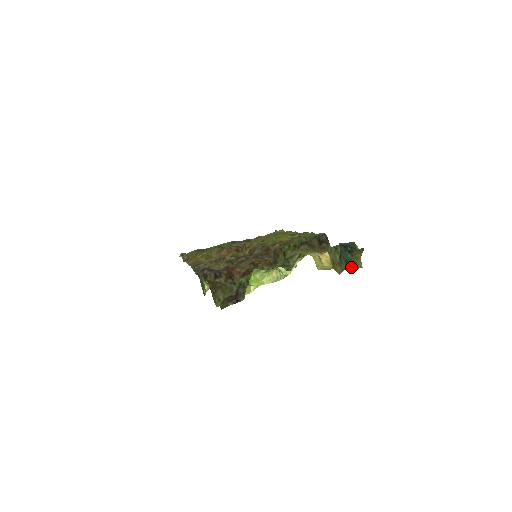
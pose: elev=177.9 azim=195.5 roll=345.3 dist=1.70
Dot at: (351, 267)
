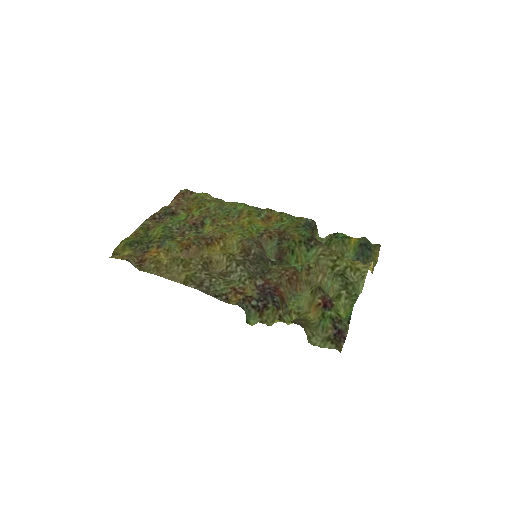
Dot at: (374, 263)
